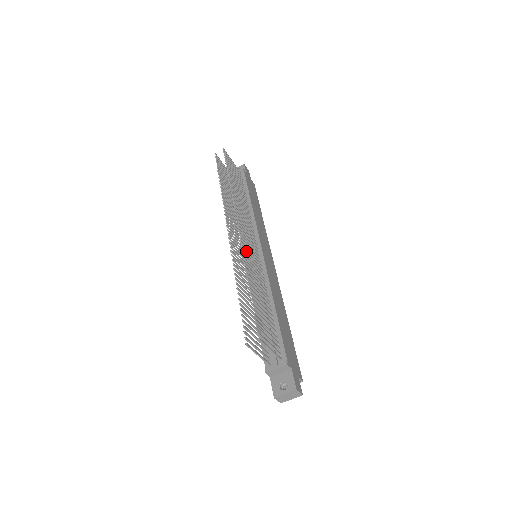
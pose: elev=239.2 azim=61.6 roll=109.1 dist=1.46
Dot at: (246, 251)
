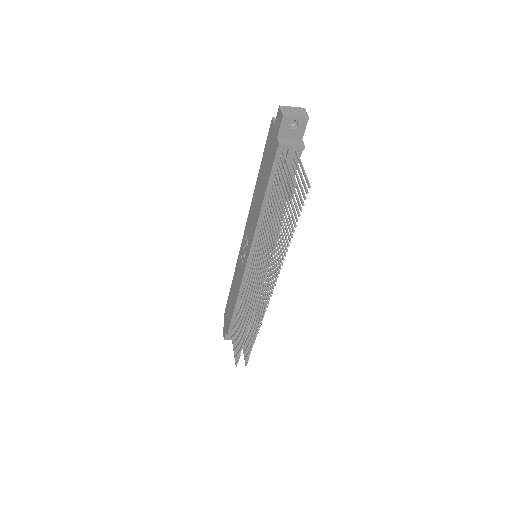
Dot at: (263, 307)
